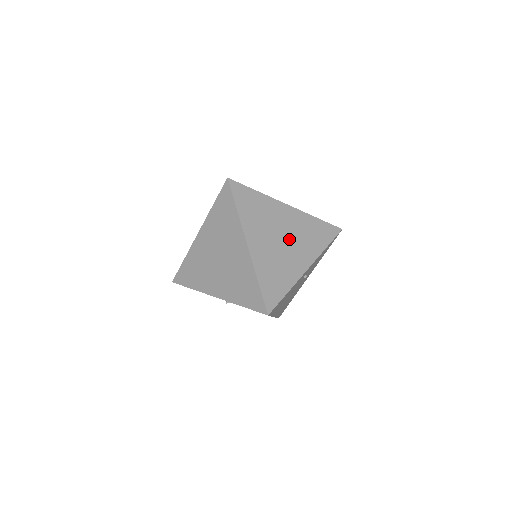
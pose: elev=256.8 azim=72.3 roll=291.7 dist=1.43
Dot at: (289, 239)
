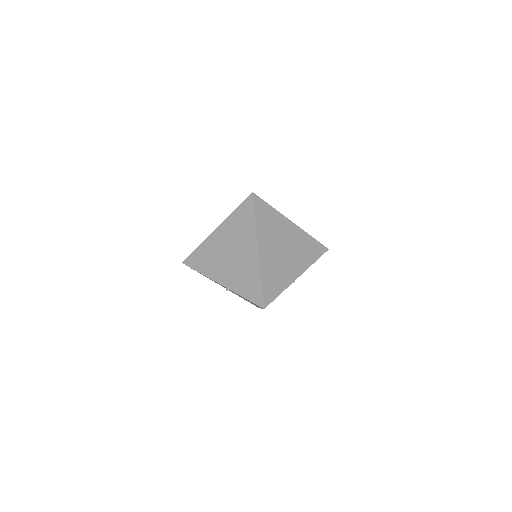
Dot at: (289, 251)
